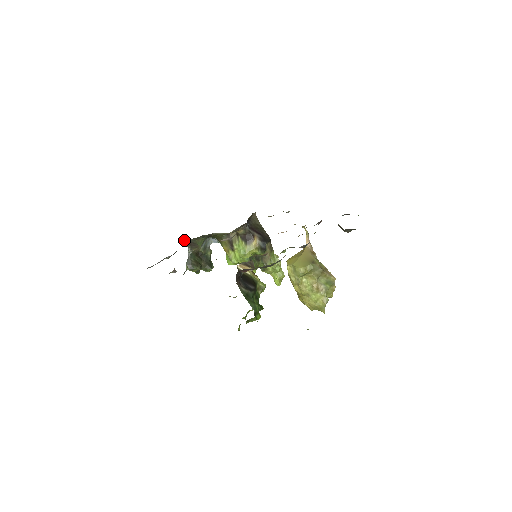
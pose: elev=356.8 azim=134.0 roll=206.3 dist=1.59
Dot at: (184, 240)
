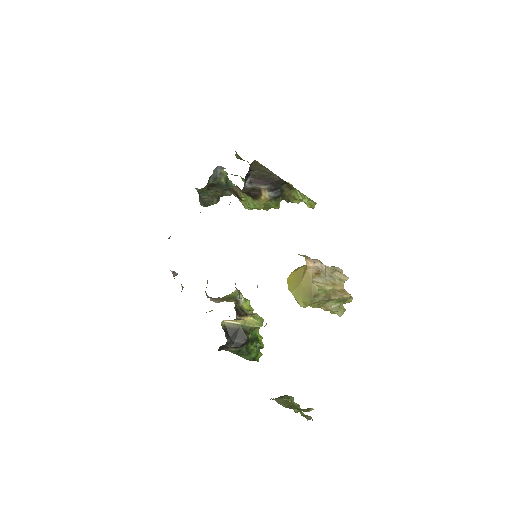
Dot at: occluded
